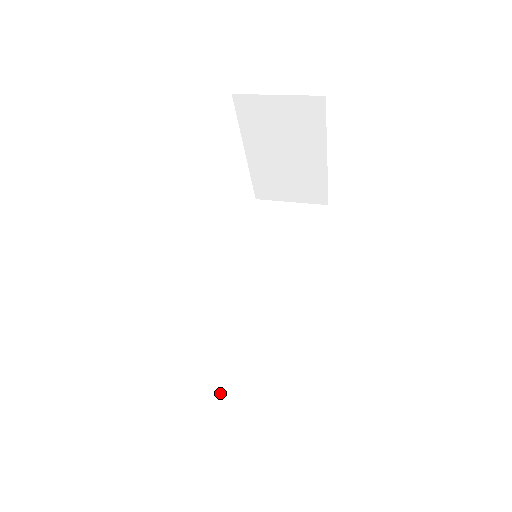
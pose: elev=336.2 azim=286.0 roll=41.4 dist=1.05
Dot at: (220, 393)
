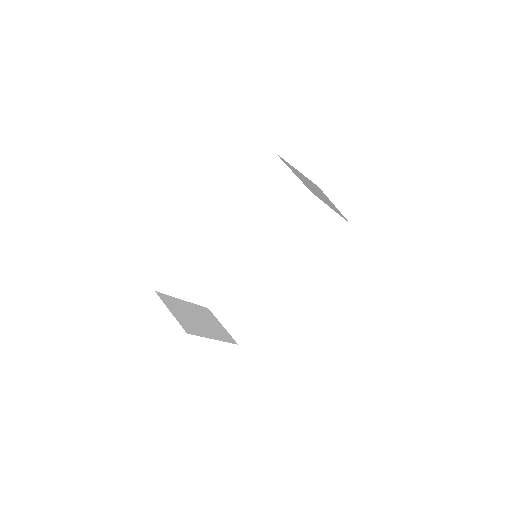
Dot at: (227, 307)
